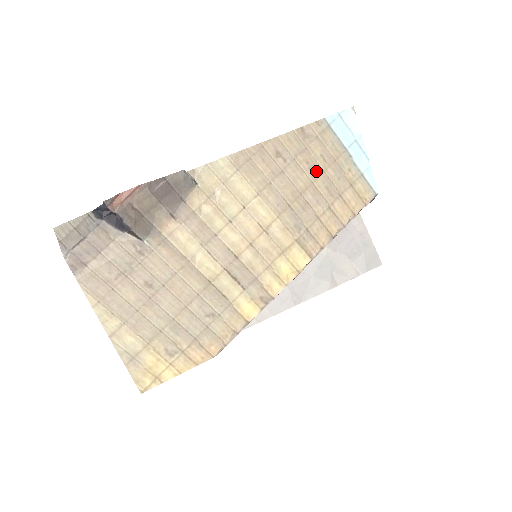
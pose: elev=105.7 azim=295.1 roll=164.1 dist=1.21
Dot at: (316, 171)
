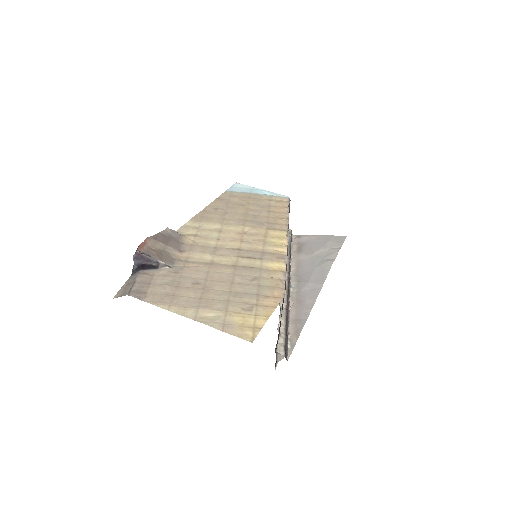
Dot at: (244, 205)
